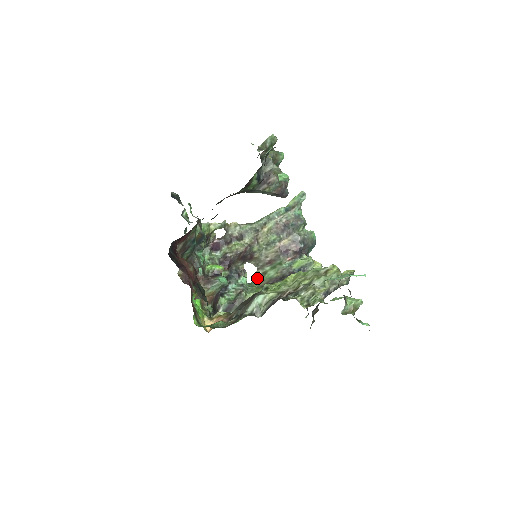
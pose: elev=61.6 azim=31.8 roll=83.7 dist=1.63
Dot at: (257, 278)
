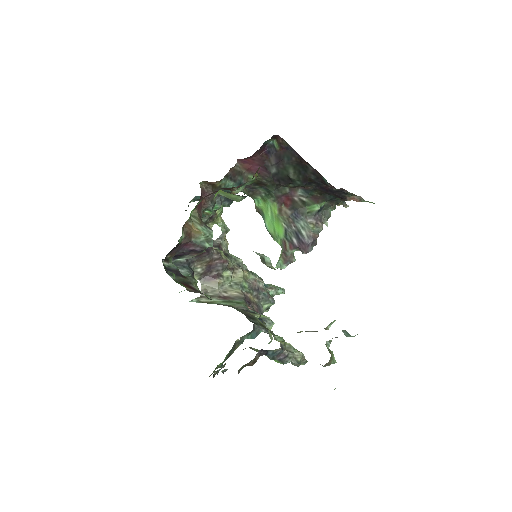
Dot at: (194, 301)
